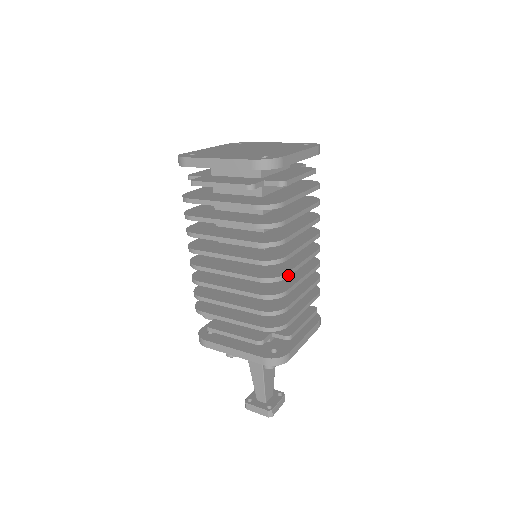
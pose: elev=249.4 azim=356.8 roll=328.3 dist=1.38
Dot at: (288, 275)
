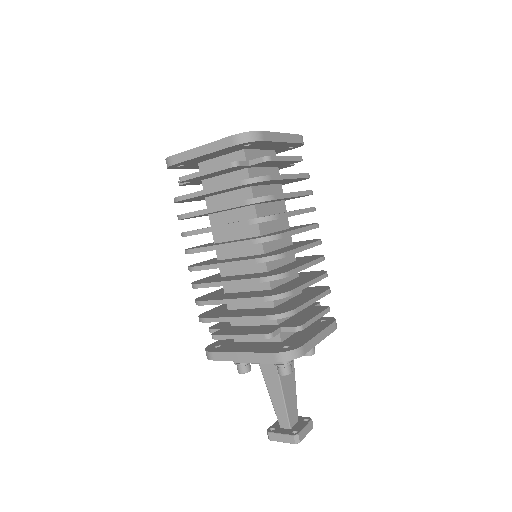
Dot at: (287, 255)
